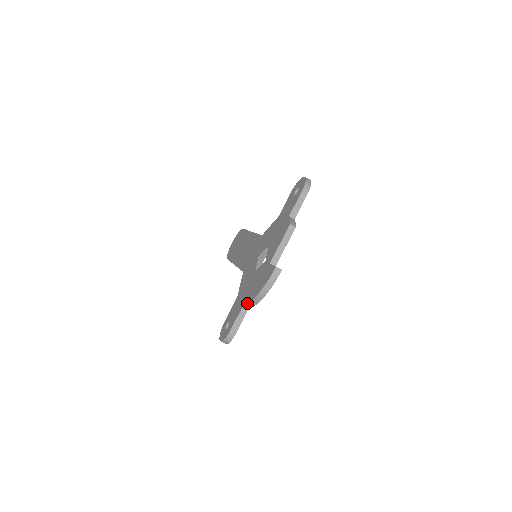
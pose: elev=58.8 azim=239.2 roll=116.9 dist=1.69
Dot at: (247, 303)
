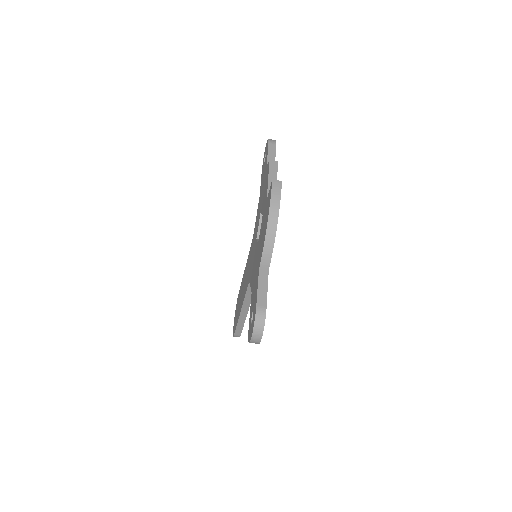
Dot at: (261, 254)
